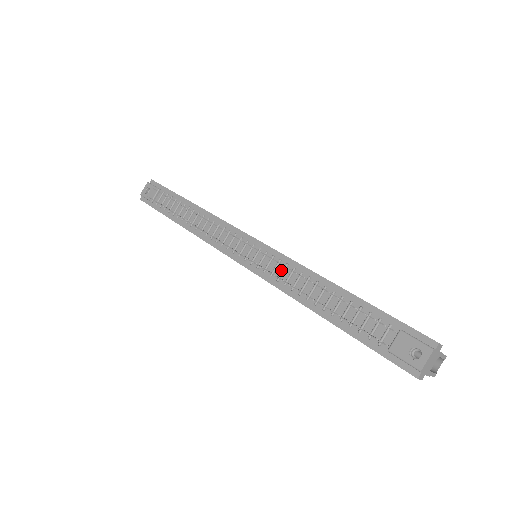
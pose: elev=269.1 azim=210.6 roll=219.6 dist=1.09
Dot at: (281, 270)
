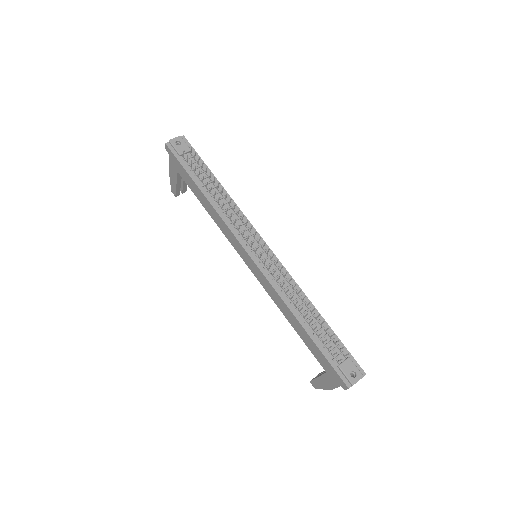
Dot at: (282, 280)
